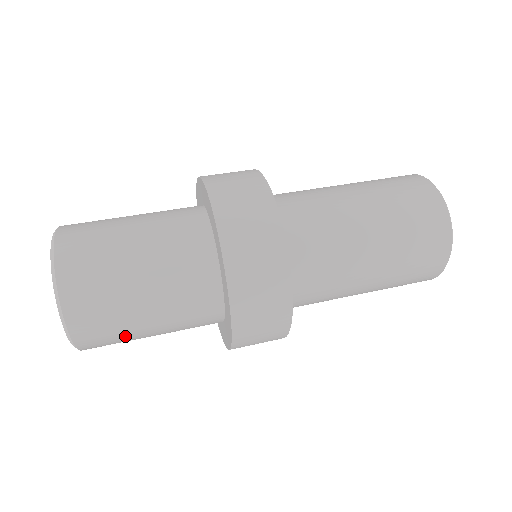
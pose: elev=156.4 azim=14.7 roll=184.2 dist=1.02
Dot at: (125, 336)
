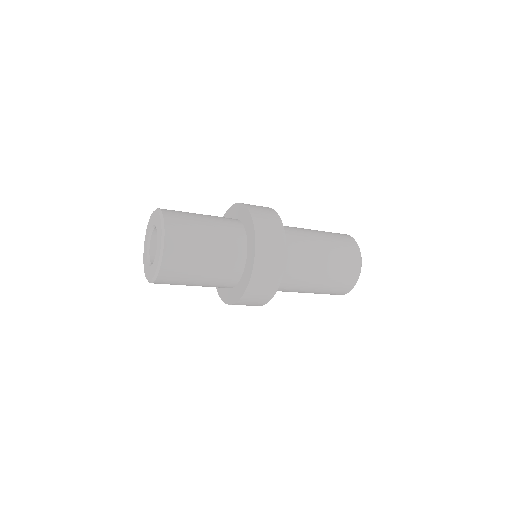
Dot at: occluded
